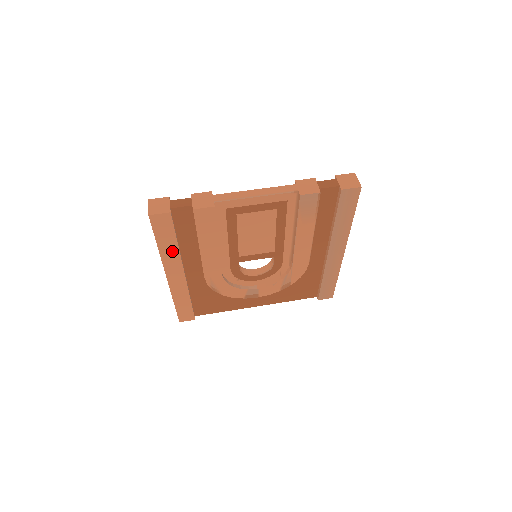
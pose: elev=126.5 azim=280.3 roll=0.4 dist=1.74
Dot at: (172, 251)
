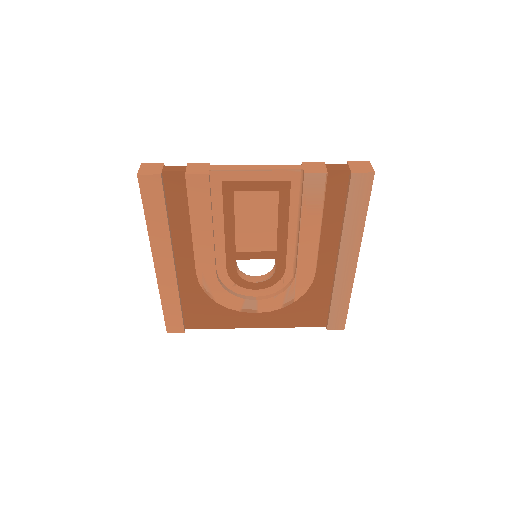
Dot at: (161, 229)
